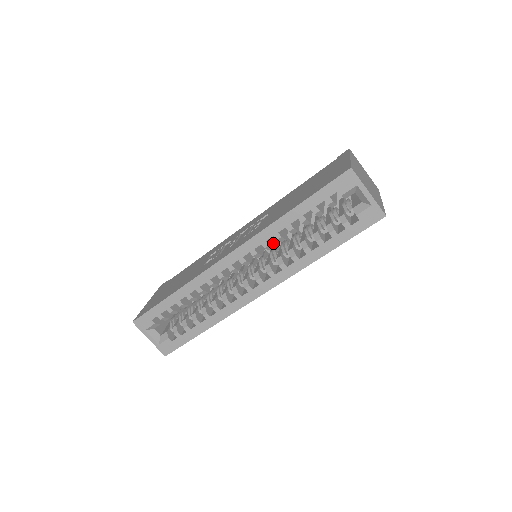
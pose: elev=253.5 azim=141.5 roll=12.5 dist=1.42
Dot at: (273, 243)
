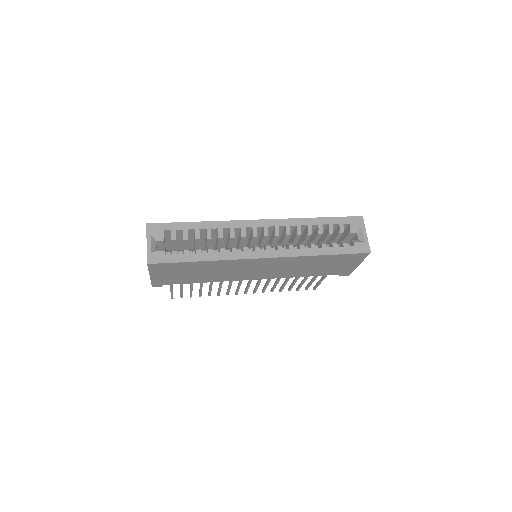
Dot at: (289, 235)
